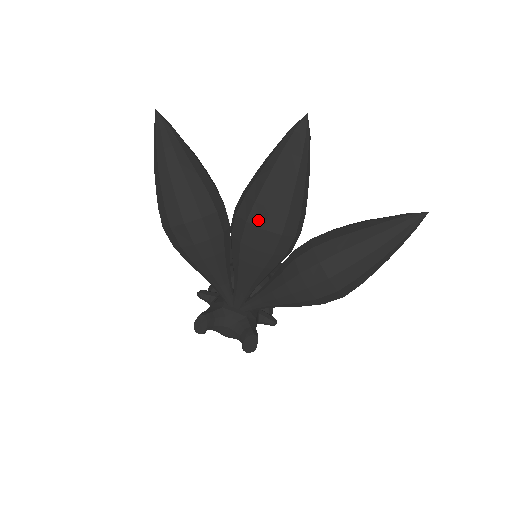
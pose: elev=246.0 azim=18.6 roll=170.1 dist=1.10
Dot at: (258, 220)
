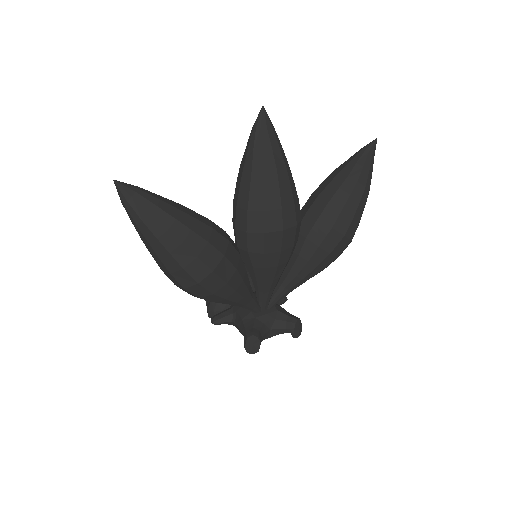
Dot at: (275, 225)
